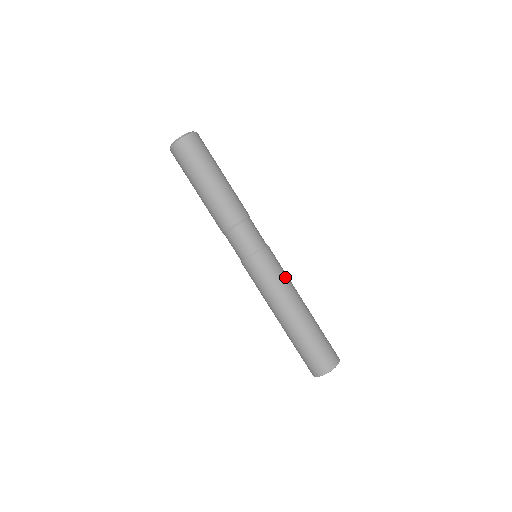
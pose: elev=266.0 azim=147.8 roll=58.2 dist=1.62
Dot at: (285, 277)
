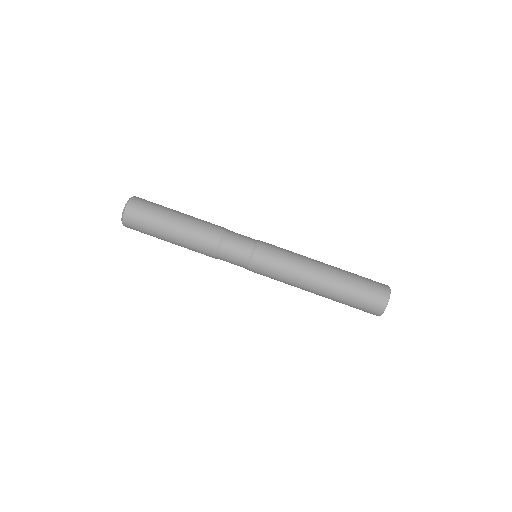
Dot at: (292, 252)
